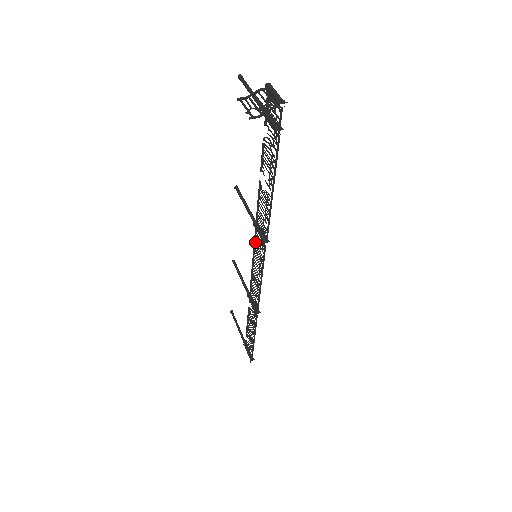
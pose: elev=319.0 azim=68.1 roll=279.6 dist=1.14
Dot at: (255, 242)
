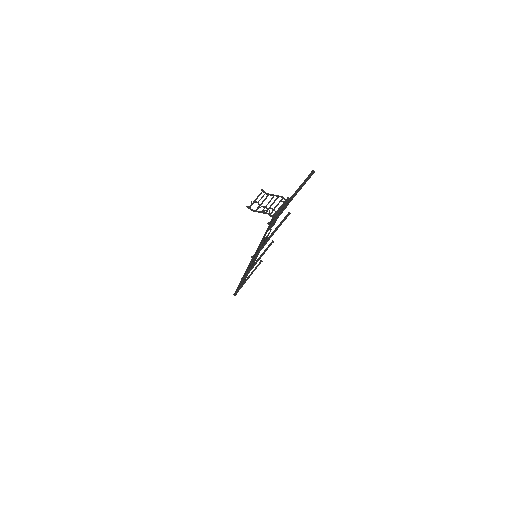
Dot at: occluded
